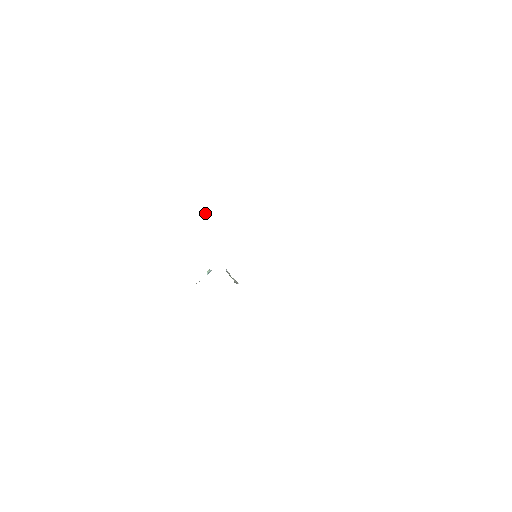
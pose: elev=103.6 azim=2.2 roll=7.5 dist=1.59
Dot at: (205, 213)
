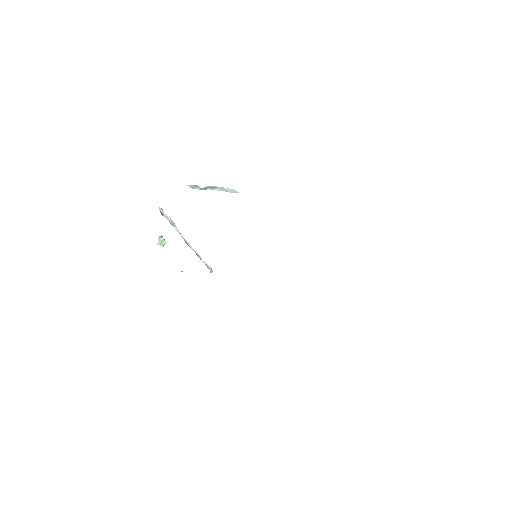
Dot at: (200, 188)
